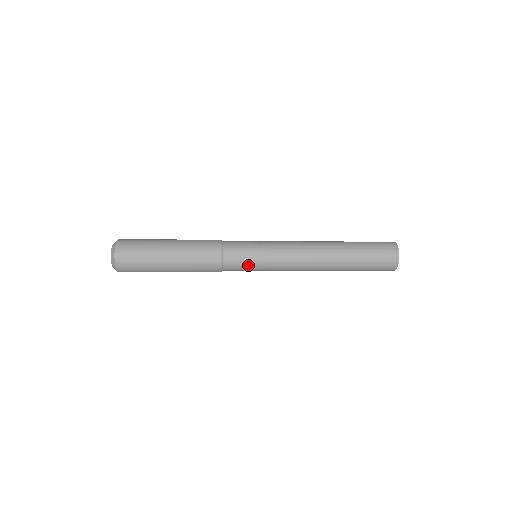
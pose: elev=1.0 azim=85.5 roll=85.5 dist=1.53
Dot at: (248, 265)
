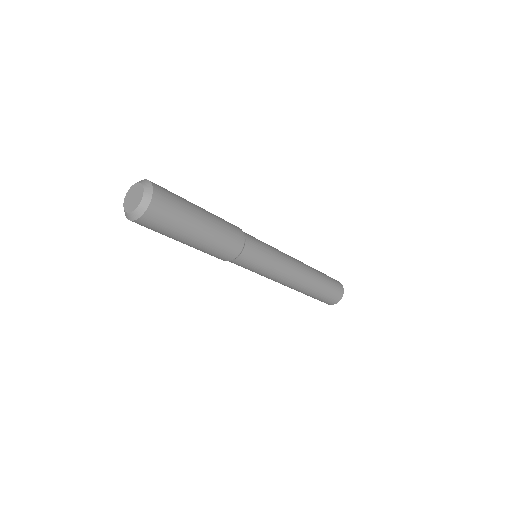
Dot at: (253, 266)
